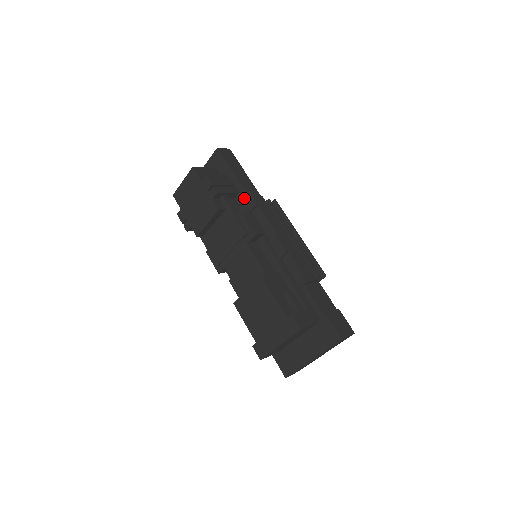
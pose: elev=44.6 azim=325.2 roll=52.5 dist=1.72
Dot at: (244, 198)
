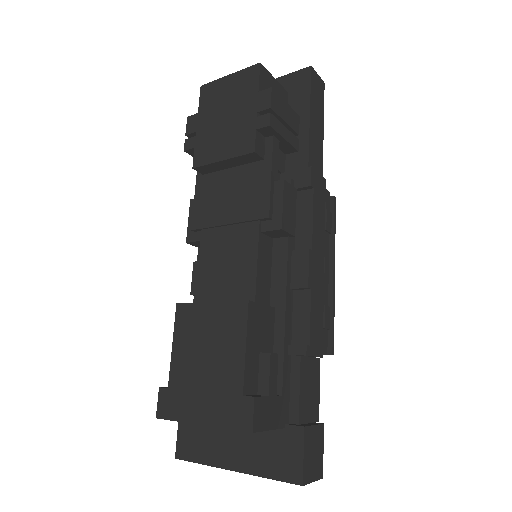
Dot at: (299, 163)
